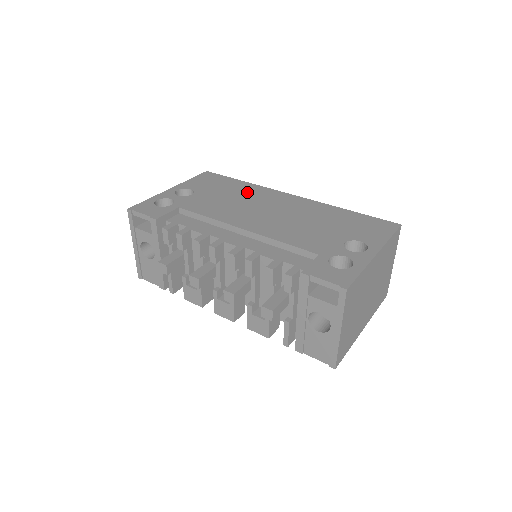
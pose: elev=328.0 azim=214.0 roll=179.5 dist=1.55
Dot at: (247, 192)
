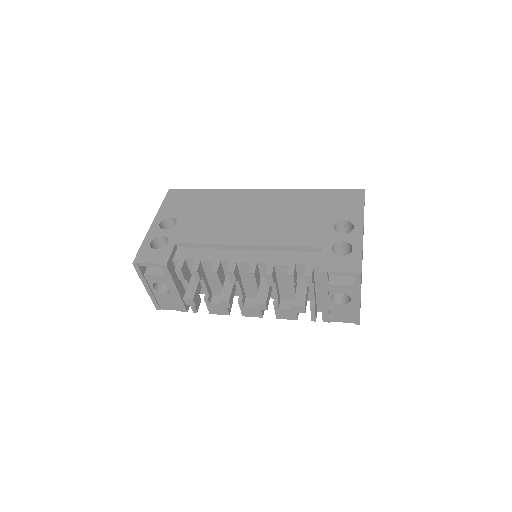
Dot at: (222, 201)
